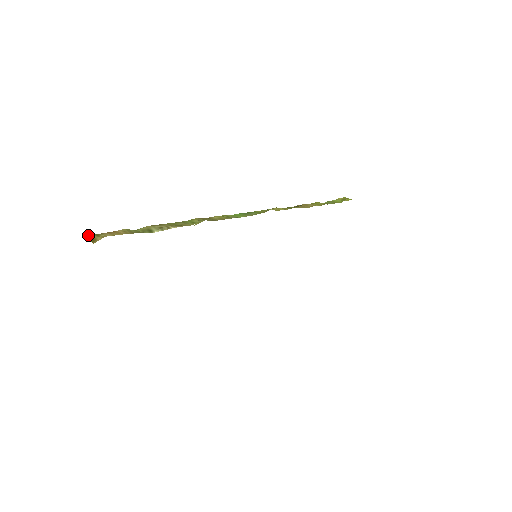
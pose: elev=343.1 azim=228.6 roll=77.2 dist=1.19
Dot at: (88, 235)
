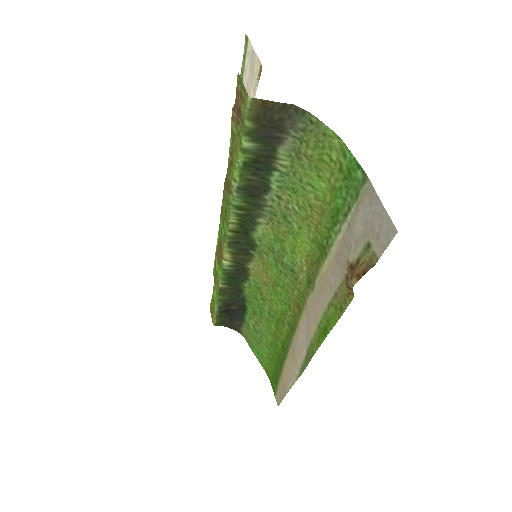
Dot at: (237, 75)
